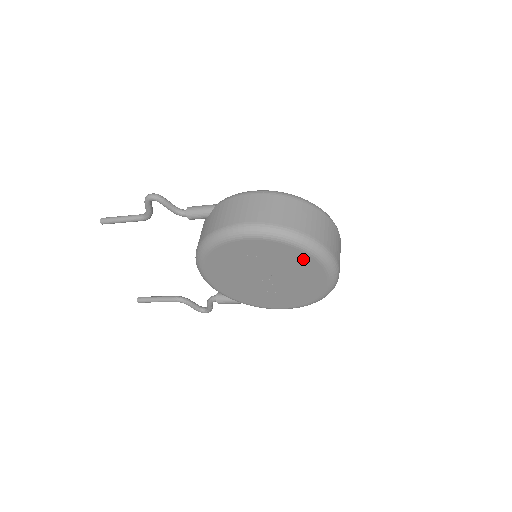
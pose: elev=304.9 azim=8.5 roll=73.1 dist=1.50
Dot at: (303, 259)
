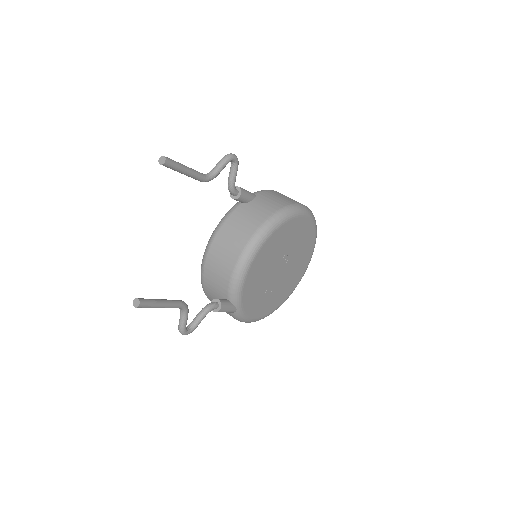
Dot at: (309, 251)
